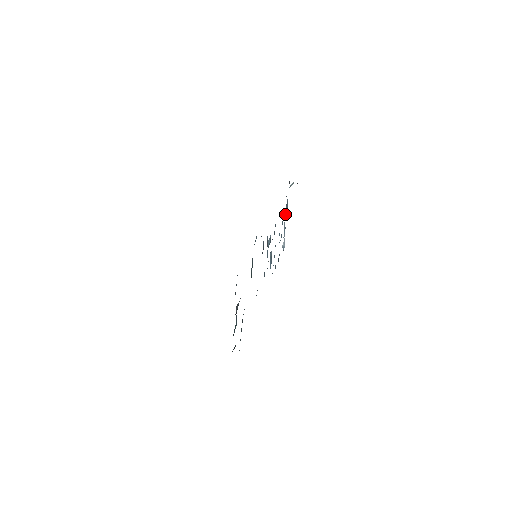
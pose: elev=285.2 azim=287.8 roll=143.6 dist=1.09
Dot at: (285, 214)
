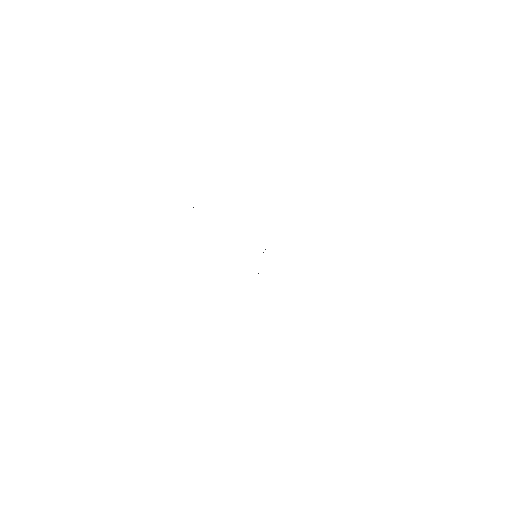
Dot at: occluded
